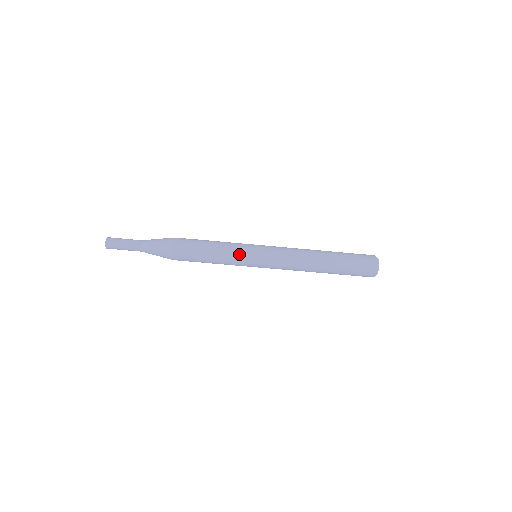
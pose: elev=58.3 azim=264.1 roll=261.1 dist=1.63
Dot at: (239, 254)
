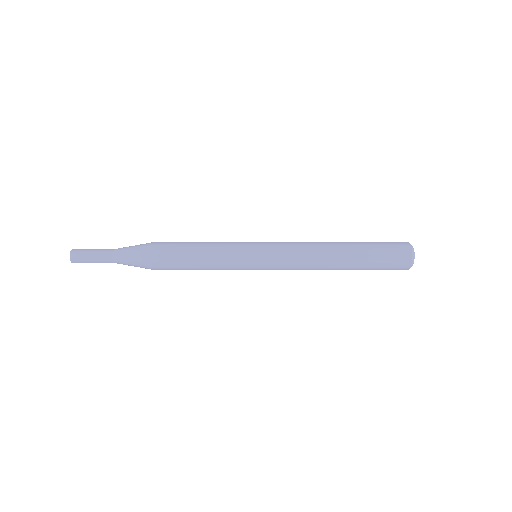
Dot at: (233, 255)
